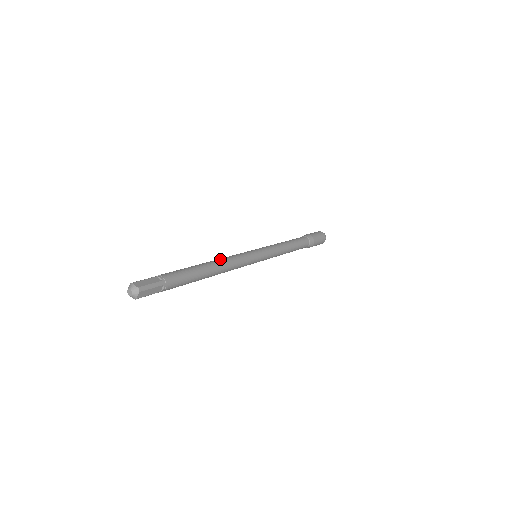
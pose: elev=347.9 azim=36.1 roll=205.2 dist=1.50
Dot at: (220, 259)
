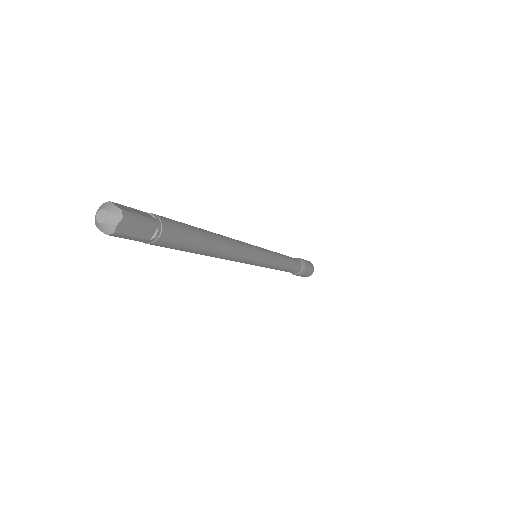
Dot at: occluded
